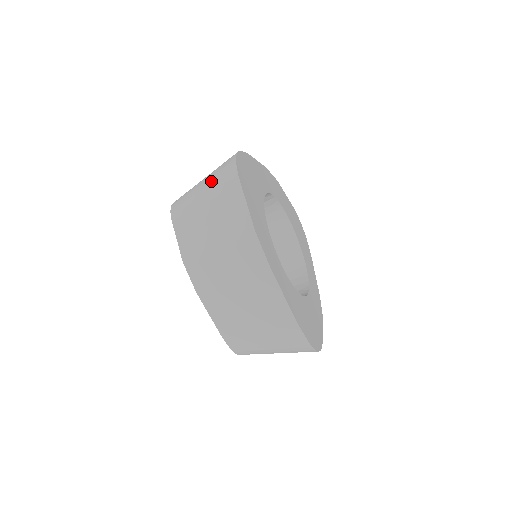
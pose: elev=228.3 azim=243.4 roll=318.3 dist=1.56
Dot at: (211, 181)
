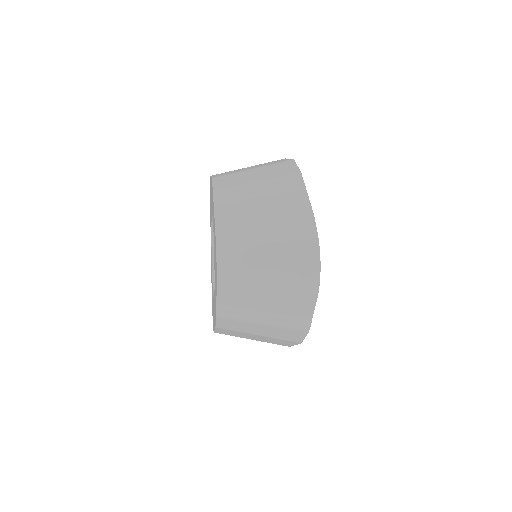
Dot at: (283, 275)
